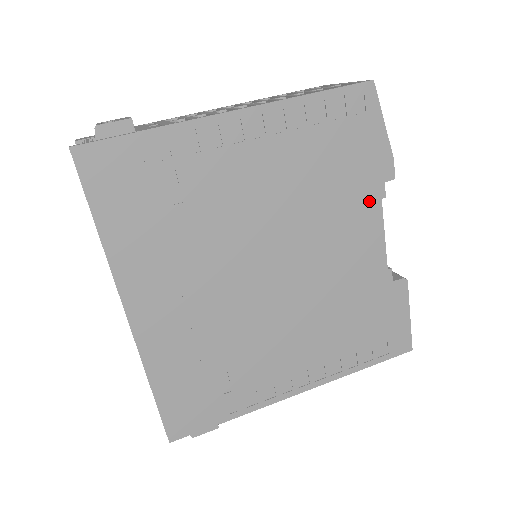
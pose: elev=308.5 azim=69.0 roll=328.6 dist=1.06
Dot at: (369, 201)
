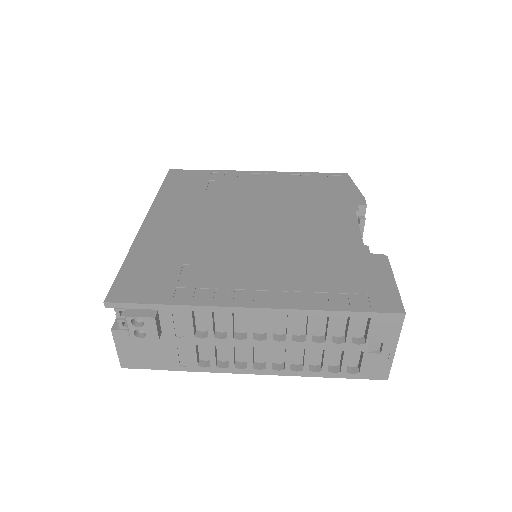
Dot at: (344, 210)
